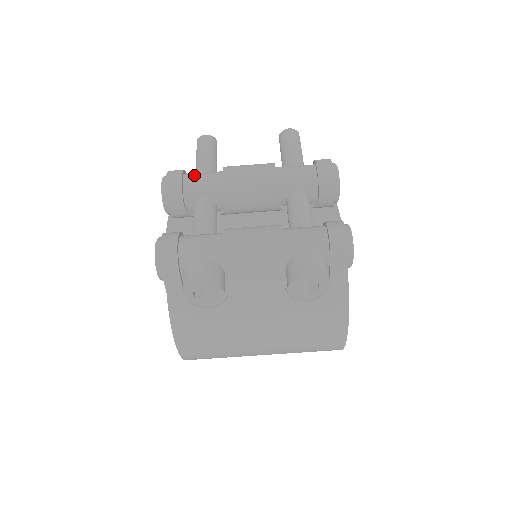
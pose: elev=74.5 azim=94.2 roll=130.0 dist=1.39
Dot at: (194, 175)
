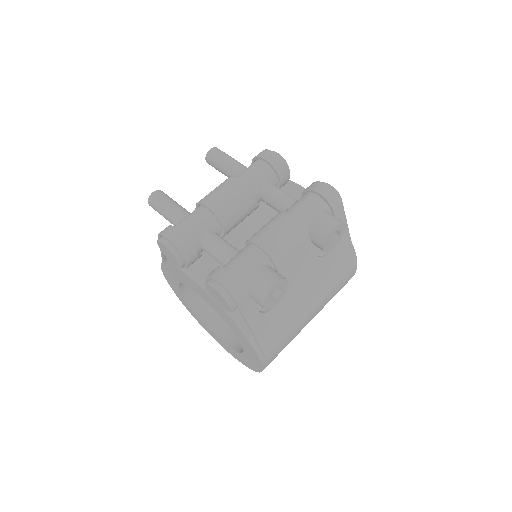
Dot at: (183, 223)
